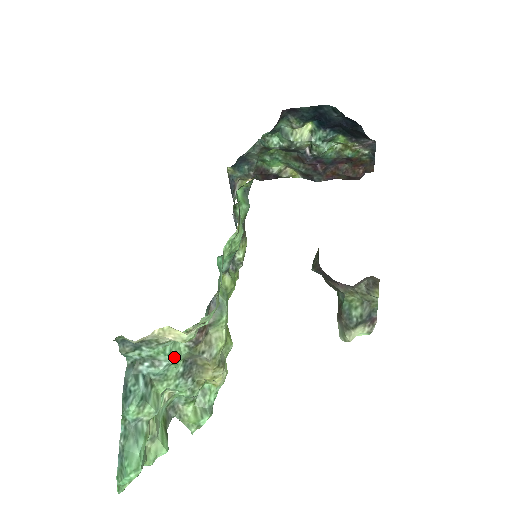
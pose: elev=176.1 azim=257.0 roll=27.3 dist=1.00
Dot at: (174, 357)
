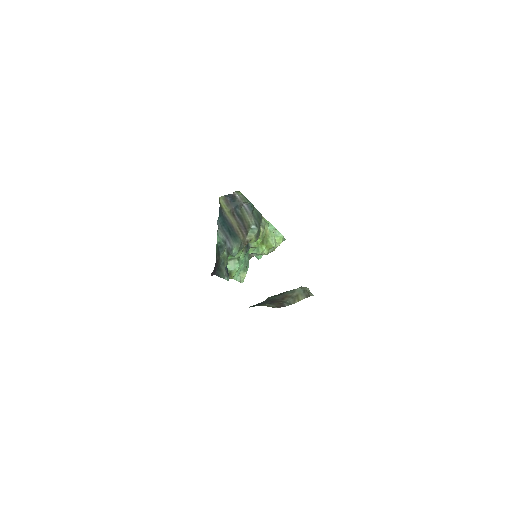
Dot at: occluded
